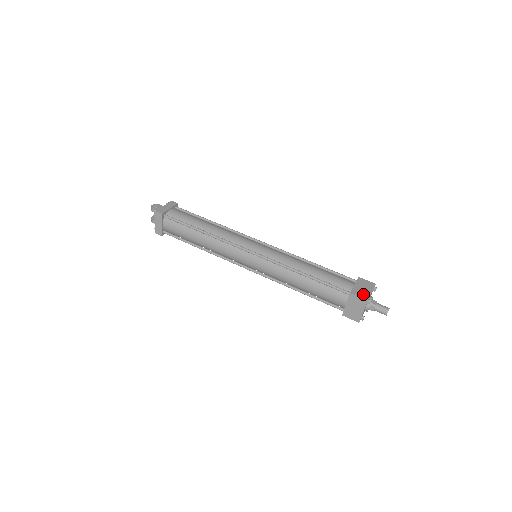
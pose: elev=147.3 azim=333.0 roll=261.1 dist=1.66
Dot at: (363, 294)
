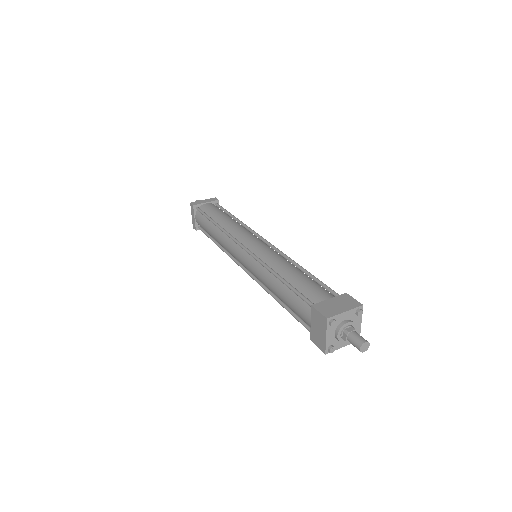
Dot at: (328, 310)
